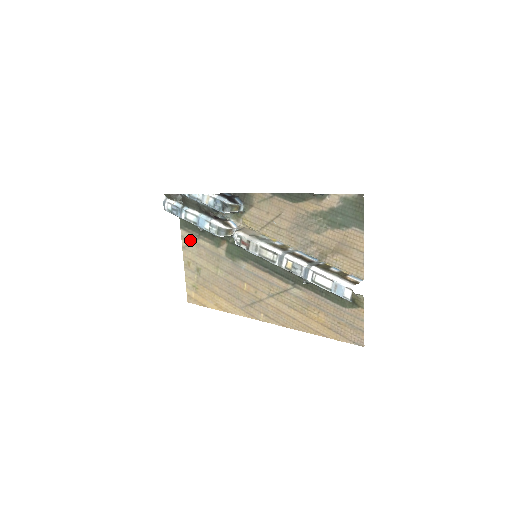
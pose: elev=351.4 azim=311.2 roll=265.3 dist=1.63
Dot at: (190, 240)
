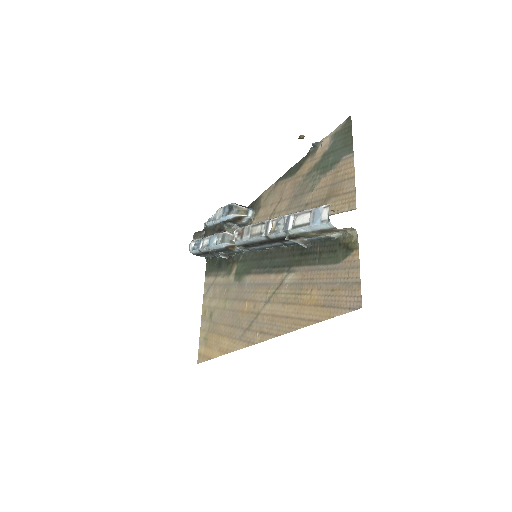
Dot at: (210, 284)
